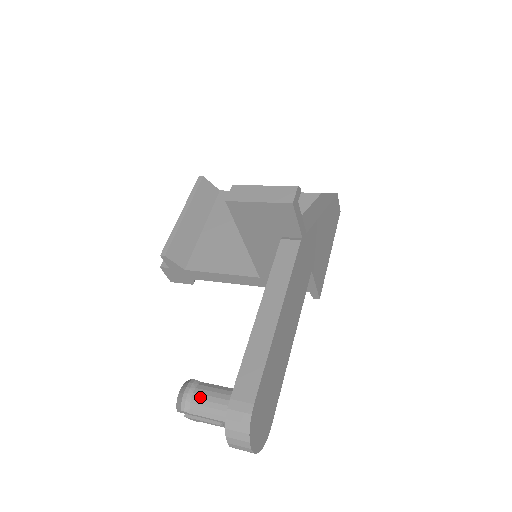
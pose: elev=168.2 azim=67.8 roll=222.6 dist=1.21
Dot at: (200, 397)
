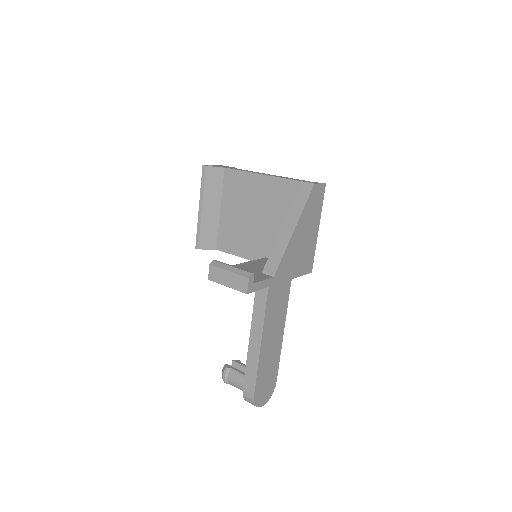
Dot at: (231, 380)
